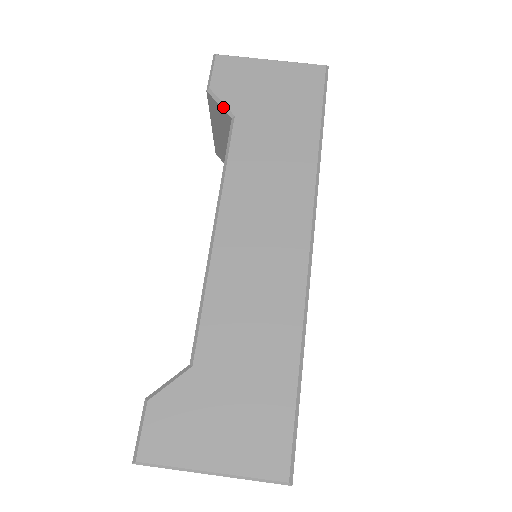
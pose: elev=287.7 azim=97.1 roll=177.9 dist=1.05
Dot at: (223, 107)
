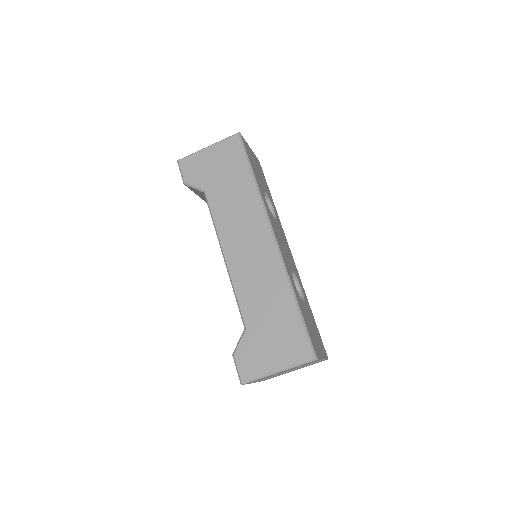
Dot at: (196, 189)
